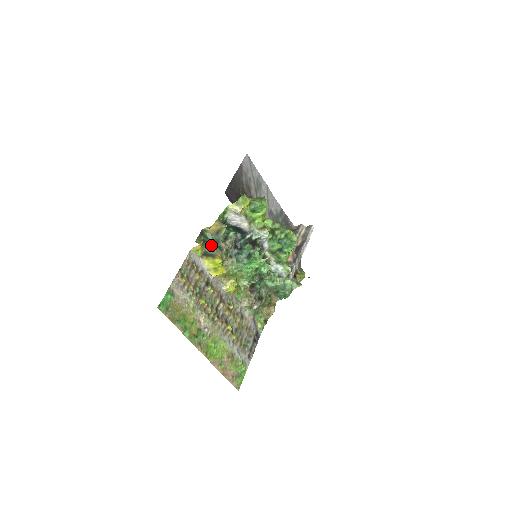
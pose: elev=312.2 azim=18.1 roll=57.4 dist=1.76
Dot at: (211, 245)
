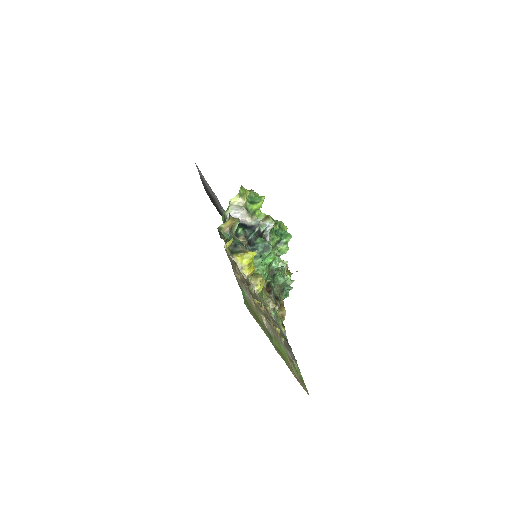
Dot at: (233, 242)
